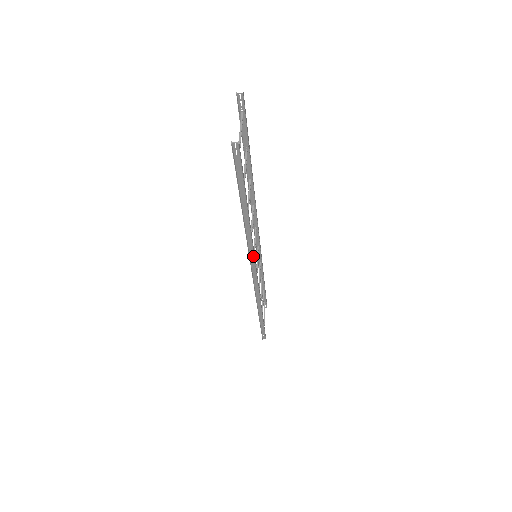
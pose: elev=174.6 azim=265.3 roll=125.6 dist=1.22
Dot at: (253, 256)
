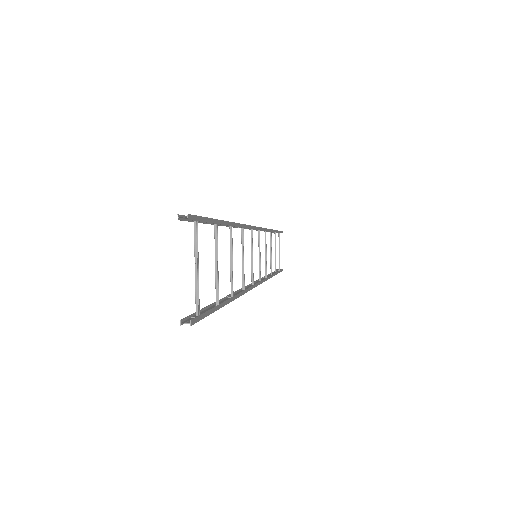
Dot at: (249, 288)
